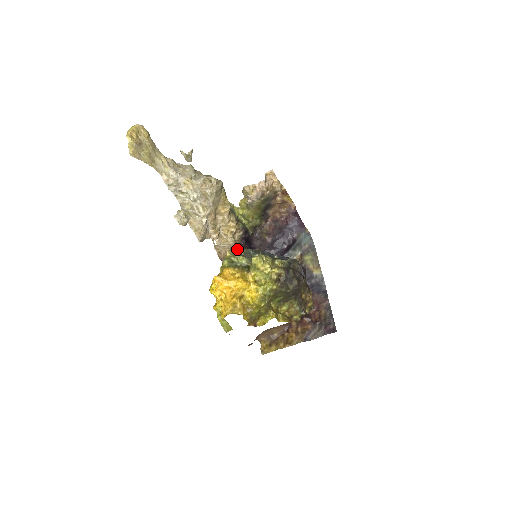
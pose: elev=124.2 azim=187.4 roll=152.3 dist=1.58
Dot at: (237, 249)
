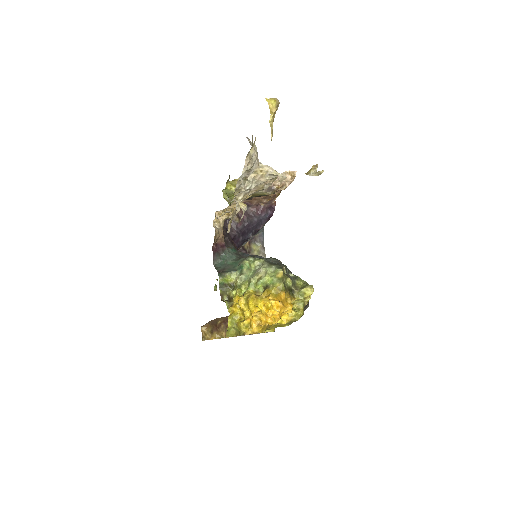
Dot at: (283, 267)
